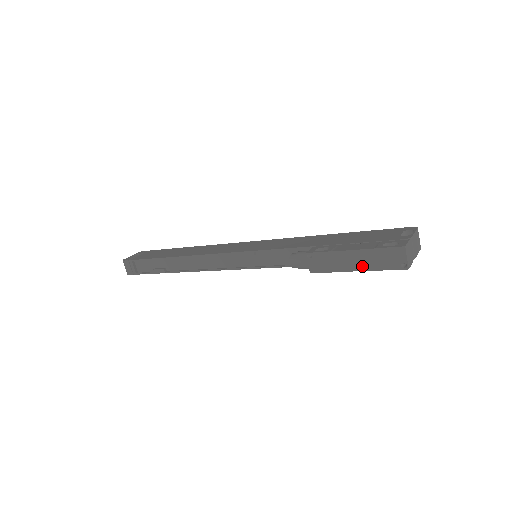
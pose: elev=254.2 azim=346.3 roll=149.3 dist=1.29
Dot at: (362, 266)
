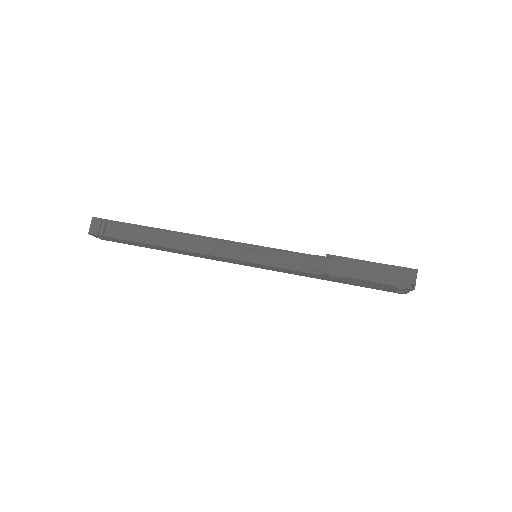
Dot at: (375, 278)
